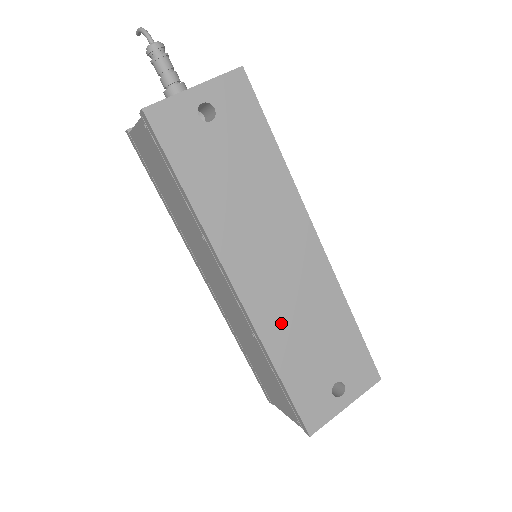
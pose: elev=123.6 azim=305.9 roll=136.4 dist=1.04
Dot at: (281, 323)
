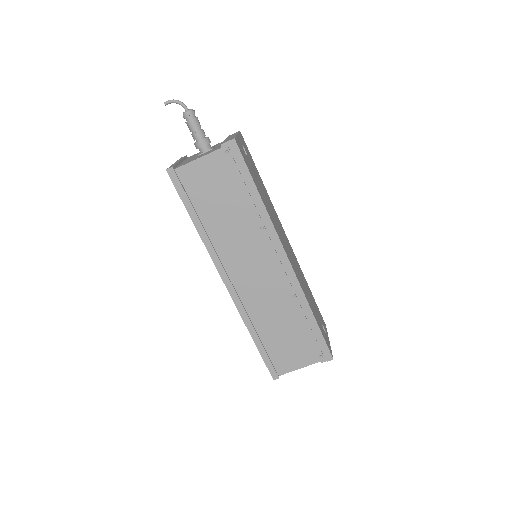
Dot at: (302, 283)
